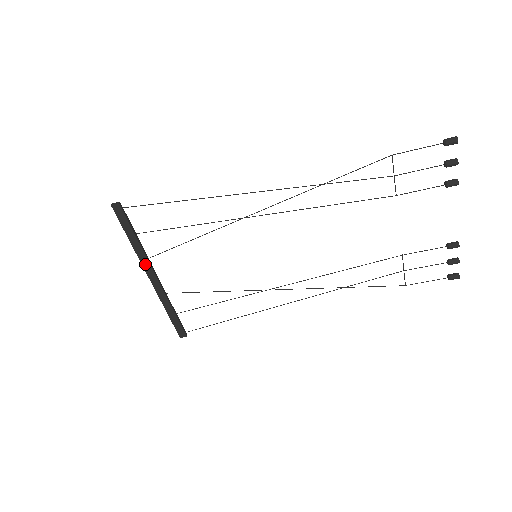
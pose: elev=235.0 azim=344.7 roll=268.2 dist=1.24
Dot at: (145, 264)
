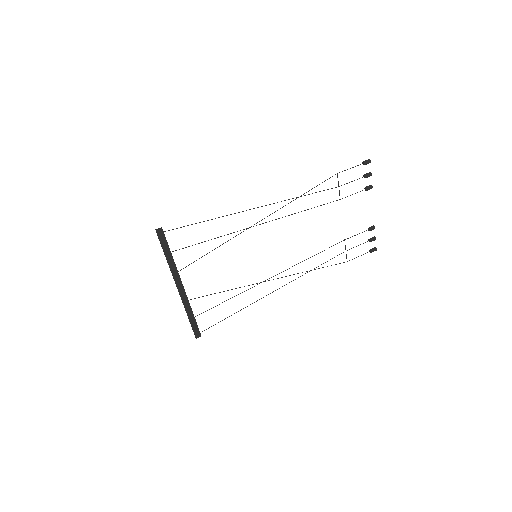
Dot at: (176, 277)
